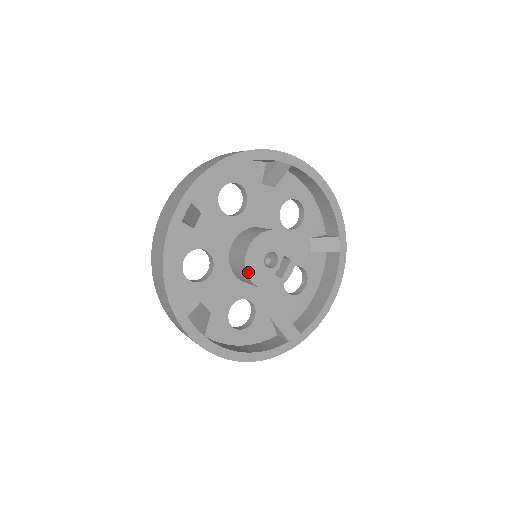
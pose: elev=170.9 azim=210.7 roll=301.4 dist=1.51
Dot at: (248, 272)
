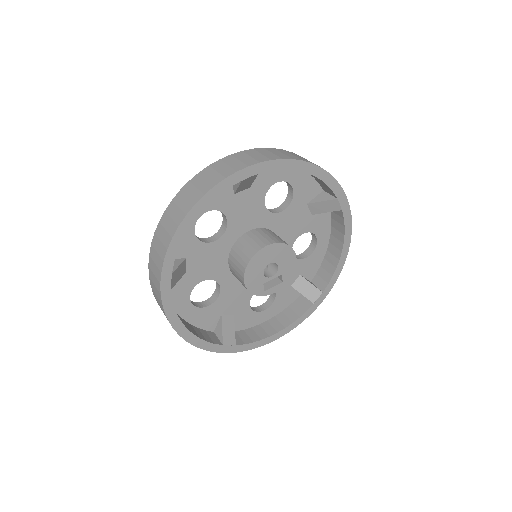
Dot at: (249, 265)
